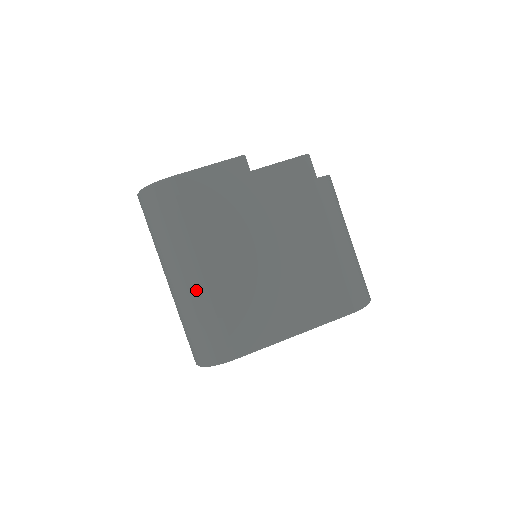
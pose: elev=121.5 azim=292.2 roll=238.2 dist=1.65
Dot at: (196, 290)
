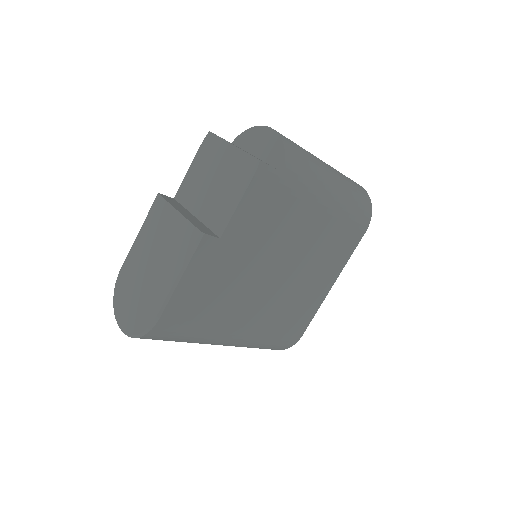
Dot at: (246, 341)
